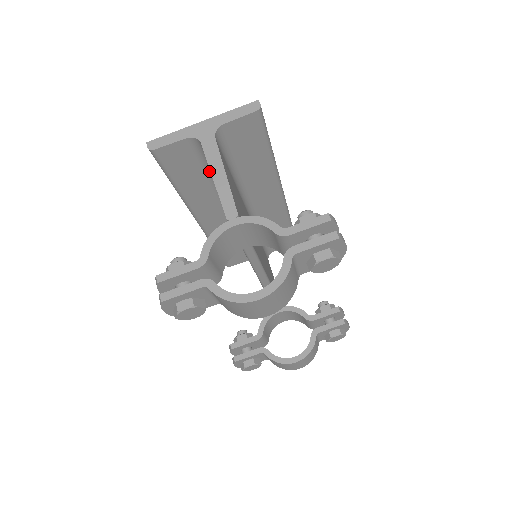
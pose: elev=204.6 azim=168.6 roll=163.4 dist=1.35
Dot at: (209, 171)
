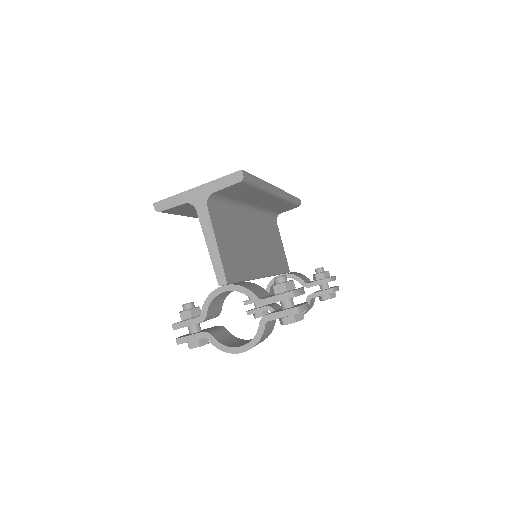
Dot at: occluded
